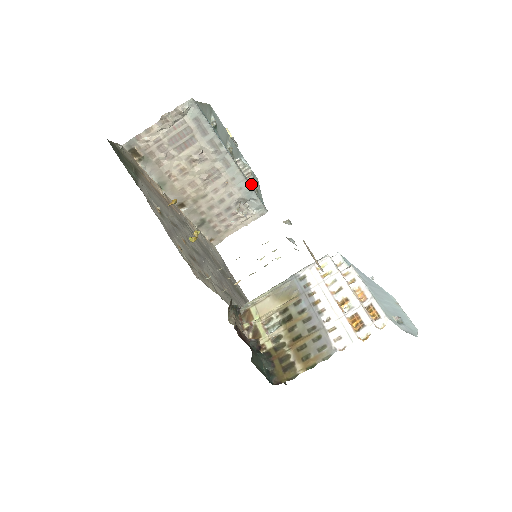
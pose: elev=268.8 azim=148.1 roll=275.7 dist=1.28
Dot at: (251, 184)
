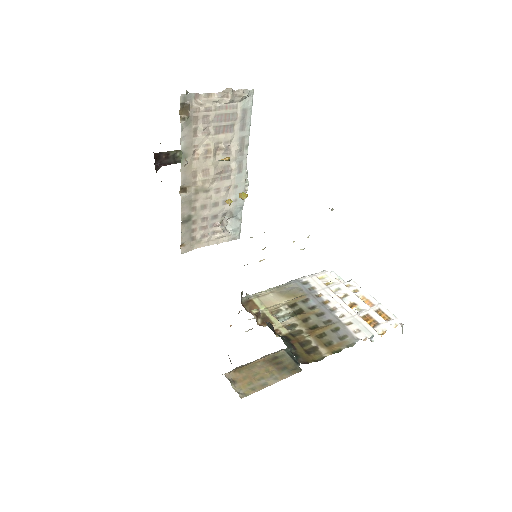
Dot at: occluded
